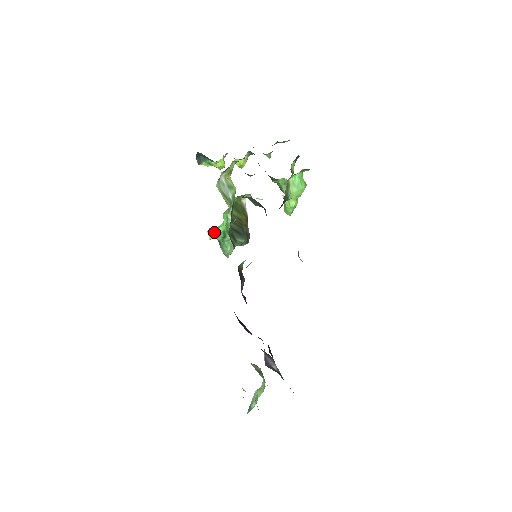
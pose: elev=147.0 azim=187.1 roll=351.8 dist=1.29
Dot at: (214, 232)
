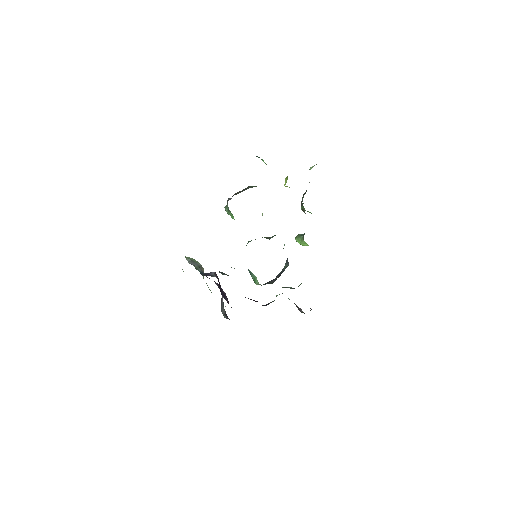
Dot at: occluded
